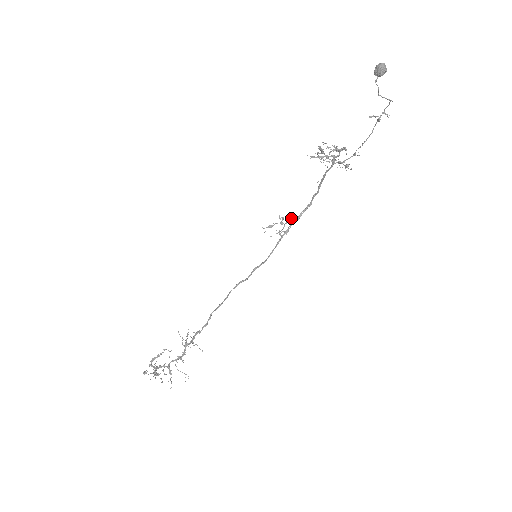
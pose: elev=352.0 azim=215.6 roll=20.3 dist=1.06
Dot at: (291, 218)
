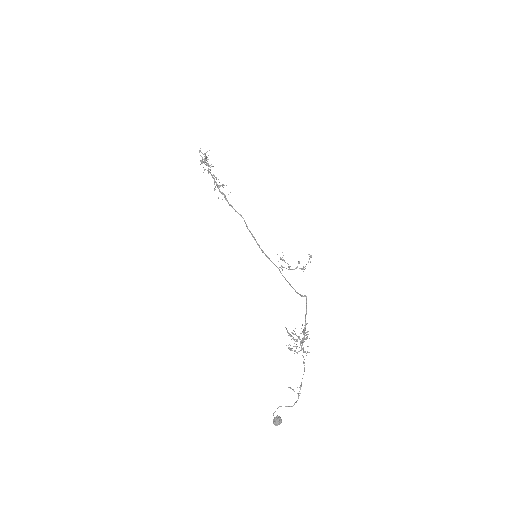
Dot at: (301, 269)
